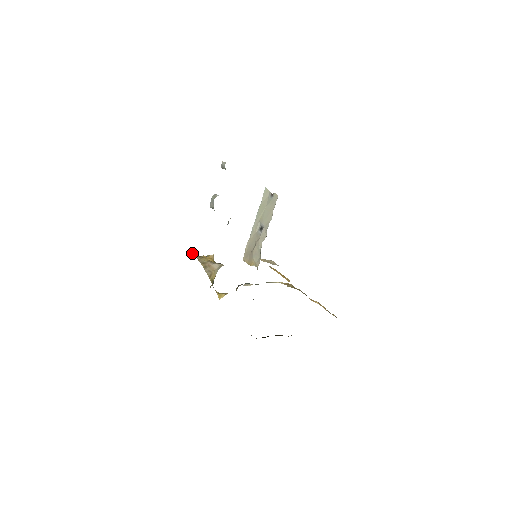
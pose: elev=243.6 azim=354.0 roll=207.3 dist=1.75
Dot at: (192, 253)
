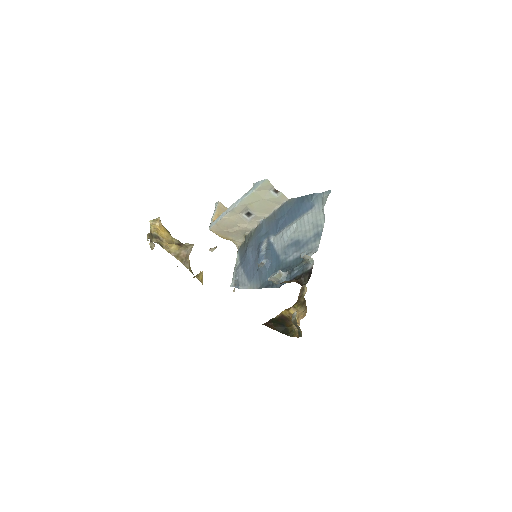
Dot at: occluded
